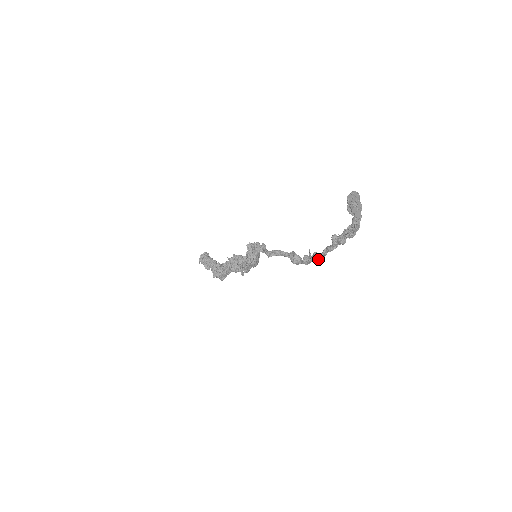
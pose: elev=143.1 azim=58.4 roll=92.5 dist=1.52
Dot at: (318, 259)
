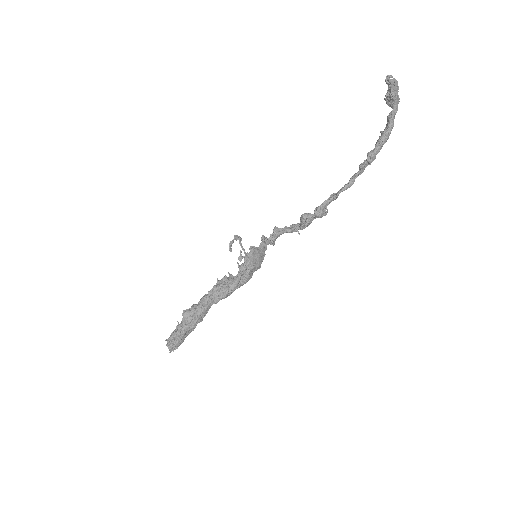
Dot at: (335, 196)
